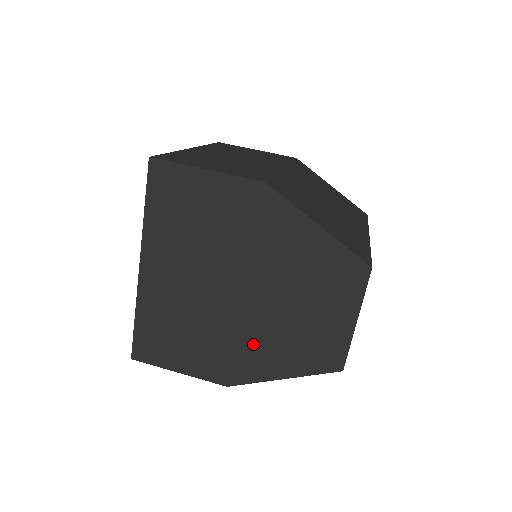
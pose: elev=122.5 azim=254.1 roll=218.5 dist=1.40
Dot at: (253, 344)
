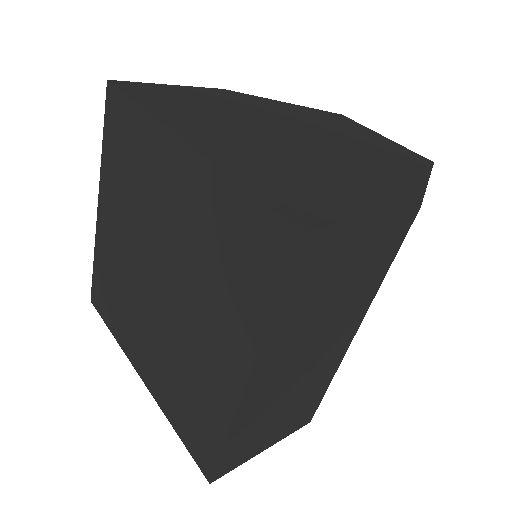
Dot at: (369, 166)
